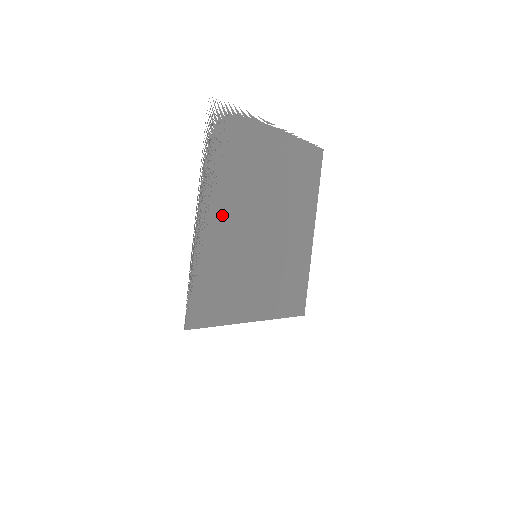
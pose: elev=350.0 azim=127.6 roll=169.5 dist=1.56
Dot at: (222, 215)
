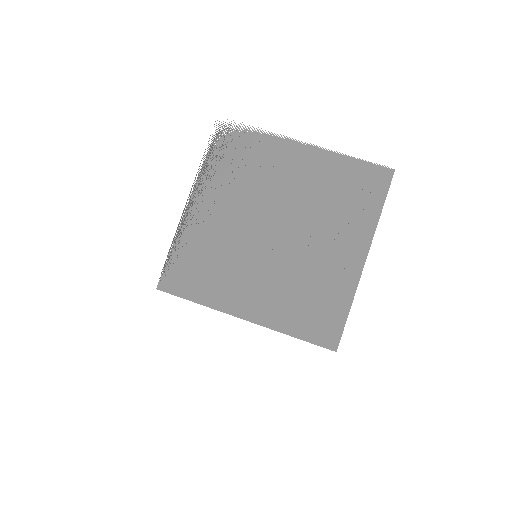
Dot at: (216, 209)
